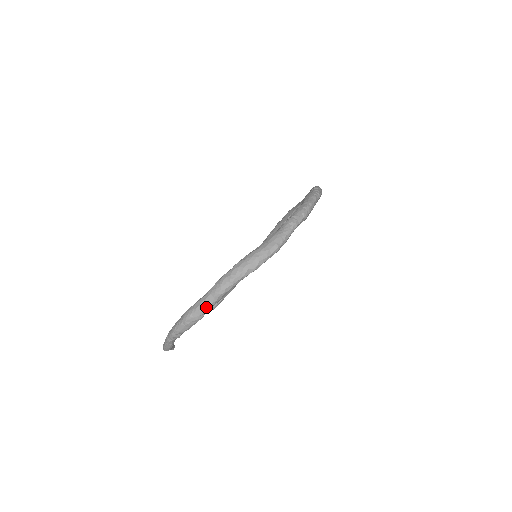
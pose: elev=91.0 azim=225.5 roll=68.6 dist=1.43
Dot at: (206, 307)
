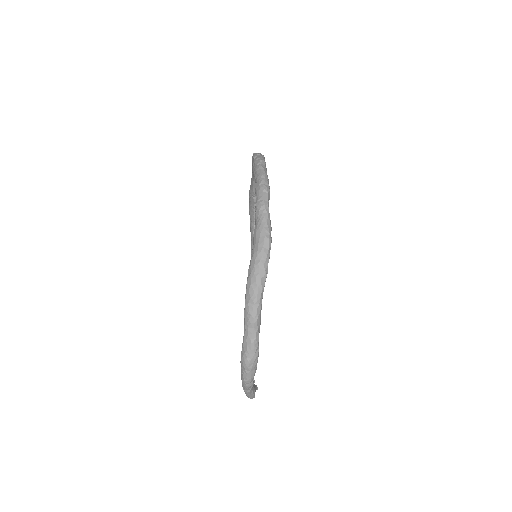
Dot at: (254, 342)
